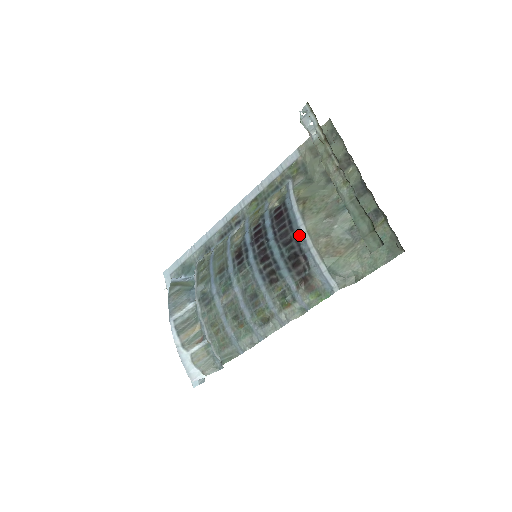
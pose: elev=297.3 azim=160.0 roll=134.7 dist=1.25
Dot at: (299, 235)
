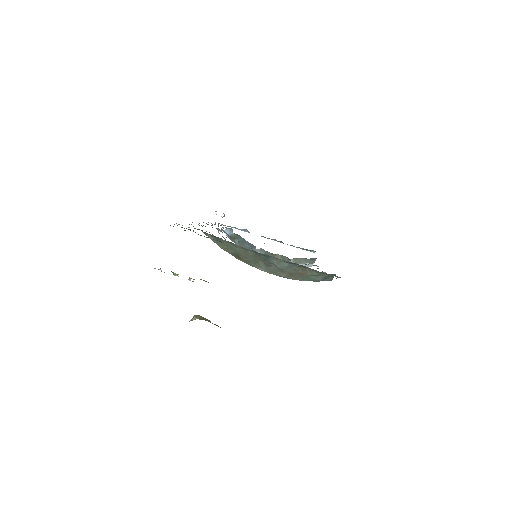
Dot at: occluded
